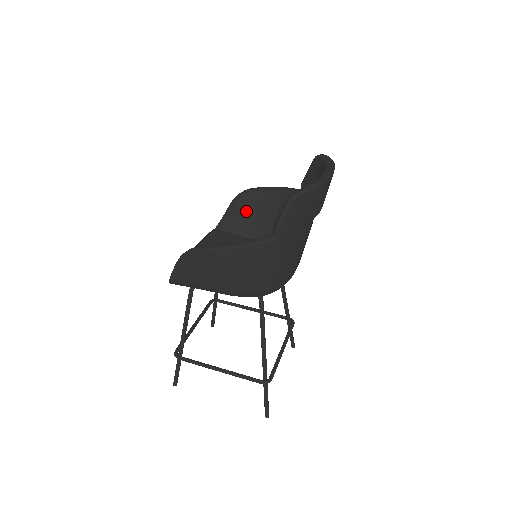
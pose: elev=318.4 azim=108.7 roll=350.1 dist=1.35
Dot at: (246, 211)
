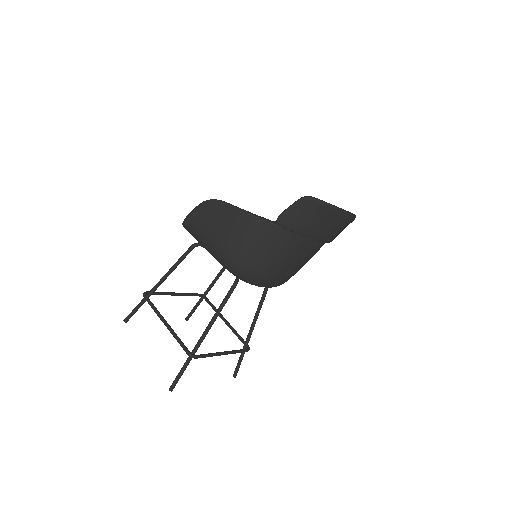
Dot at: occluded
